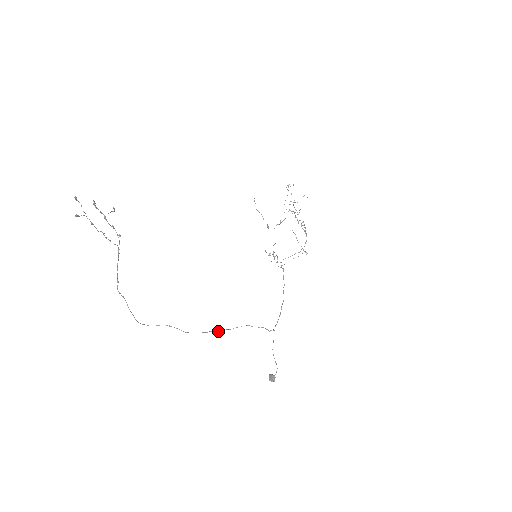
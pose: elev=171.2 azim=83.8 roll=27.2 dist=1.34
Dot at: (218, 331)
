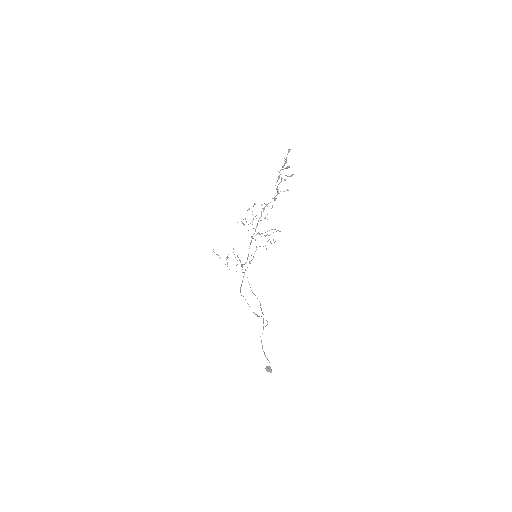
Dot at: (258, 316)
